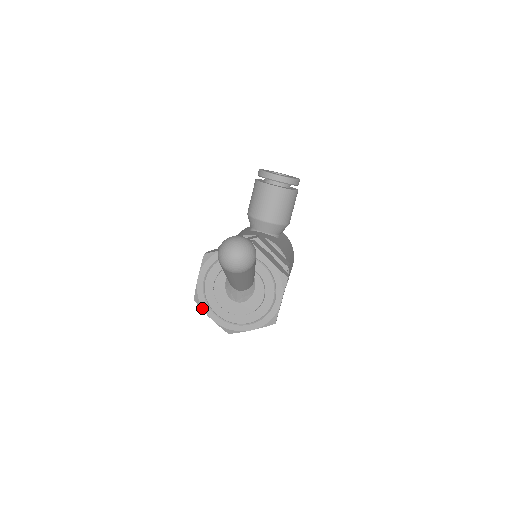
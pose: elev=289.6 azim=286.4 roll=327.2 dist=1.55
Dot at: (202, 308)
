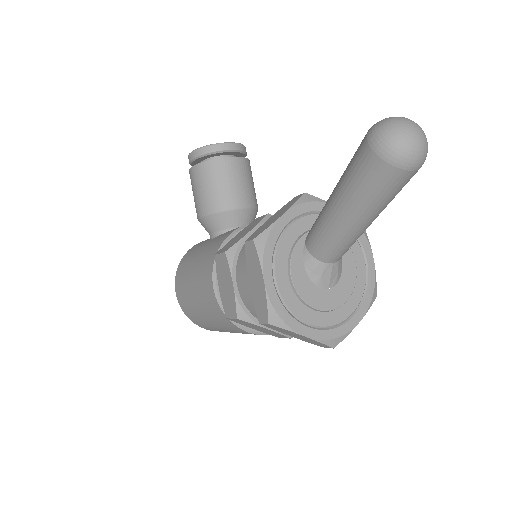
Dot at: (289, 327)
